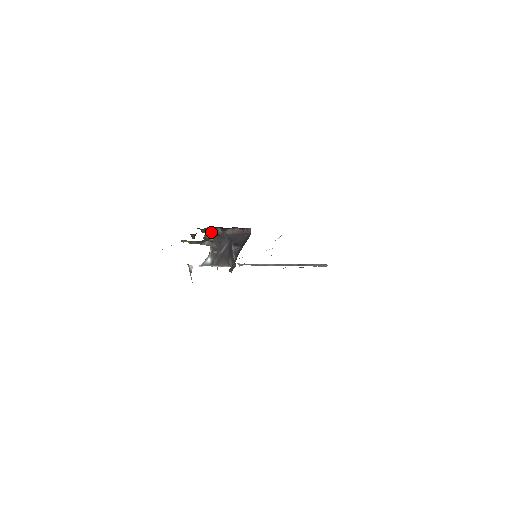
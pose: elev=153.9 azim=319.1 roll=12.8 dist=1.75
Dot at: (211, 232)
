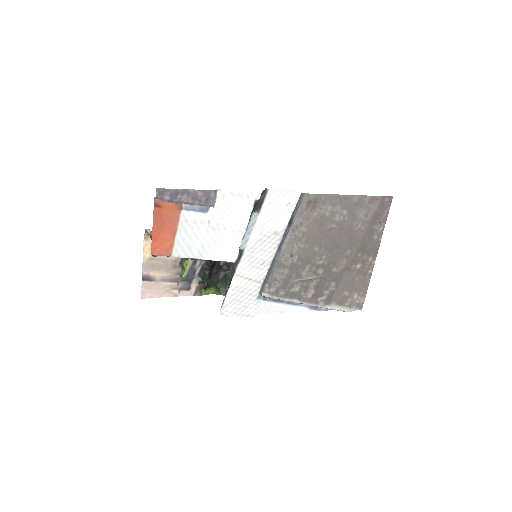
Dot at: (226, 285)
